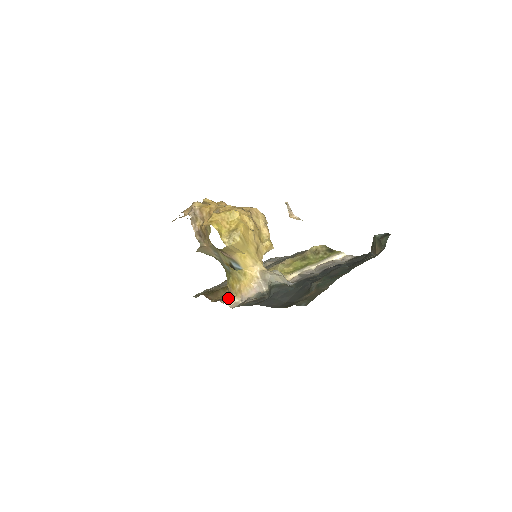
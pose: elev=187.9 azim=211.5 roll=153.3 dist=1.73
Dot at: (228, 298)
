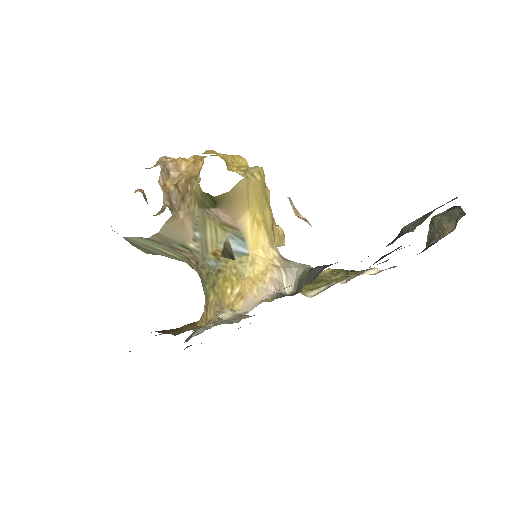
Dot at: occluded
